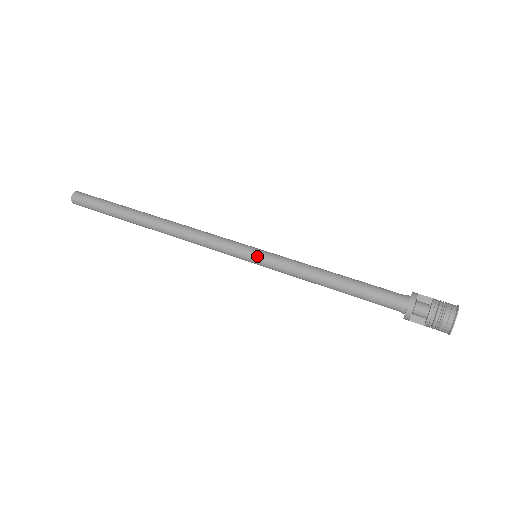
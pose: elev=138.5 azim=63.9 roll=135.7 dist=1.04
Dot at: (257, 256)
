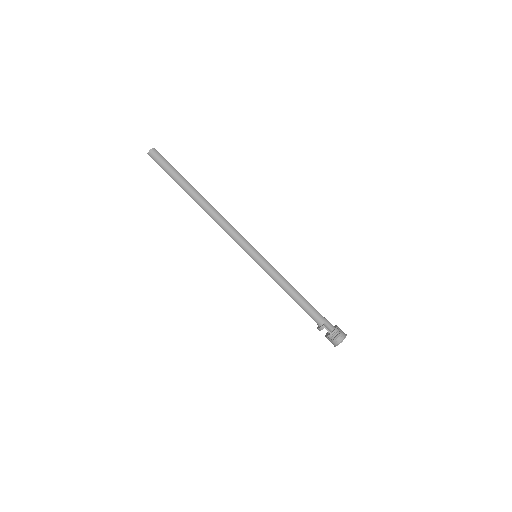
Dot at: occluded
